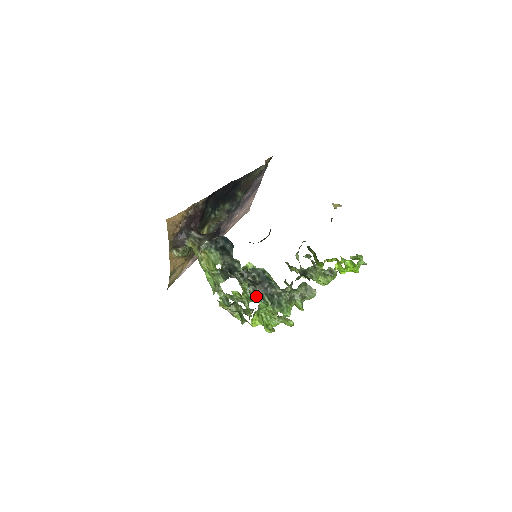
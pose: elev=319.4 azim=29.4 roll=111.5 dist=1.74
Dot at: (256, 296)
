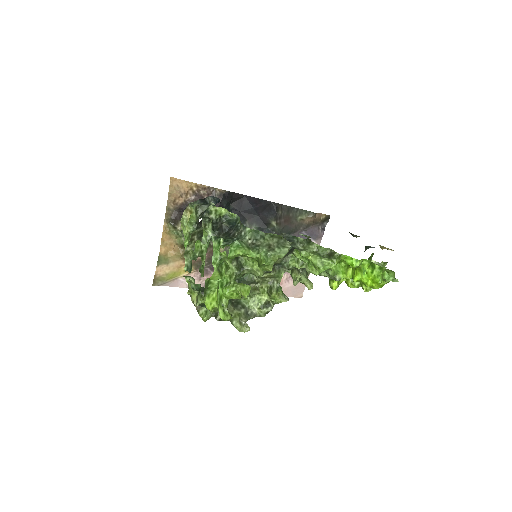
Dot at: occluded
